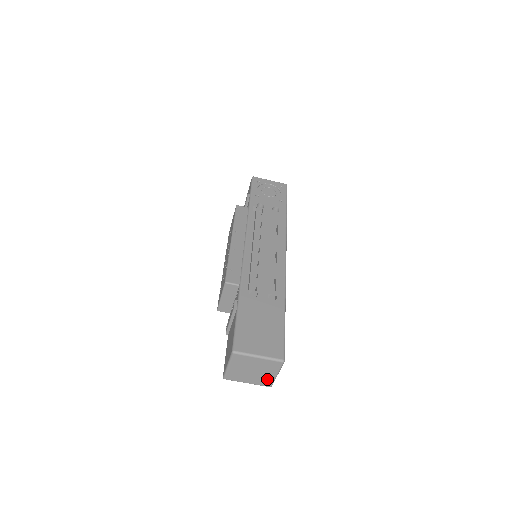
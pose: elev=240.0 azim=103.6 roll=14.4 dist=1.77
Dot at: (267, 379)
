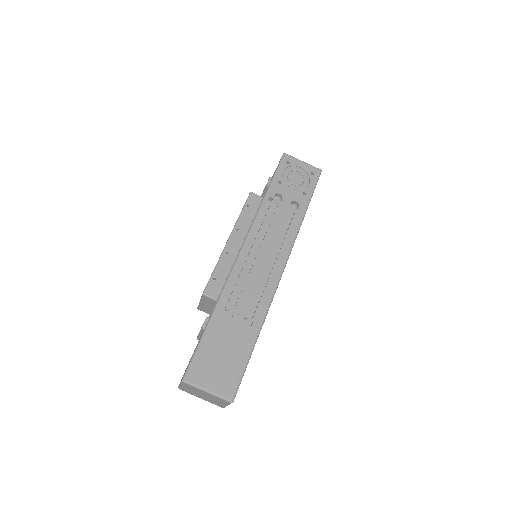
Dot at: (218, 404)
